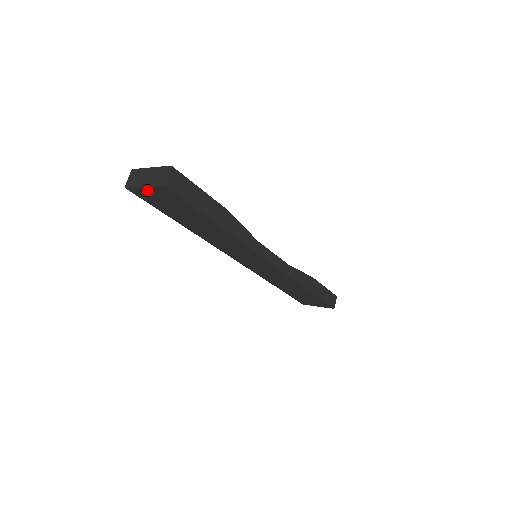
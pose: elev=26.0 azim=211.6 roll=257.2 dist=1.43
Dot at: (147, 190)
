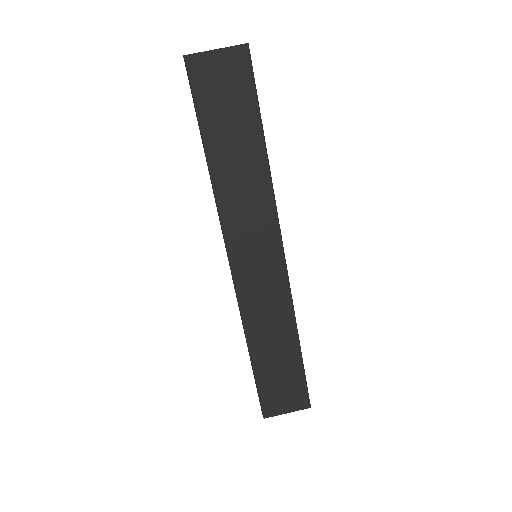
Dot at: (215, 57)
